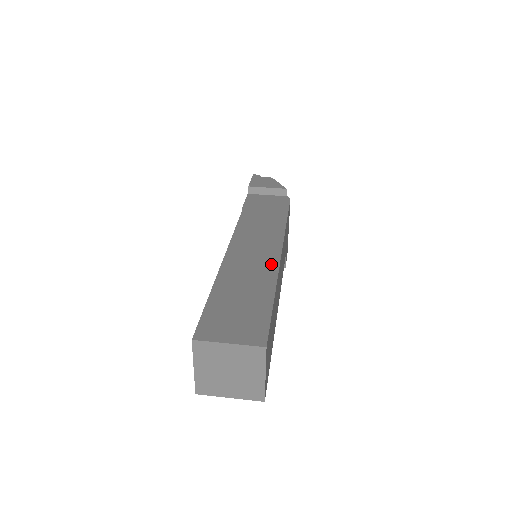
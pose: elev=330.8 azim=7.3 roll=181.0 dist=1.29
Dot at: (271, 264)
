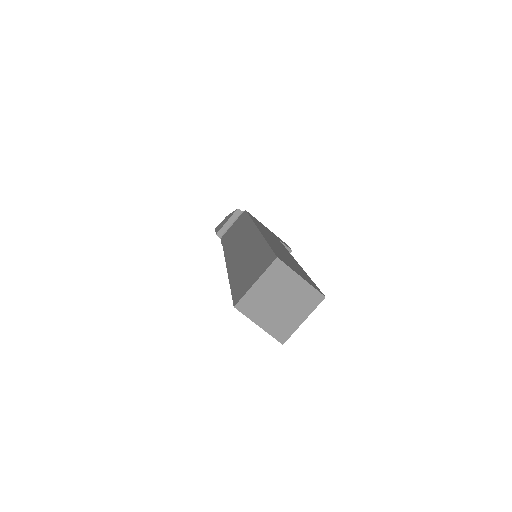
Dot at: (255, 237)
